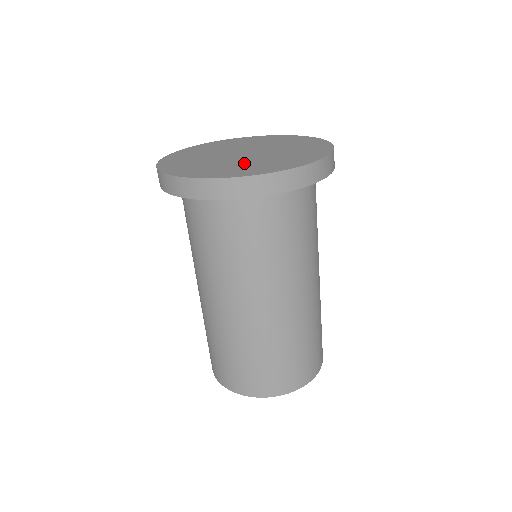
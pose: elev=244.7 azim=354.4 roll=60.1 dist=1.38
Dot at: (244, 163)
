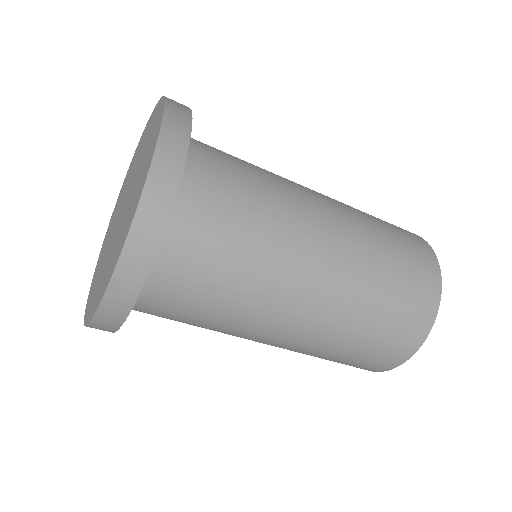
Dot at: (105, 264)
